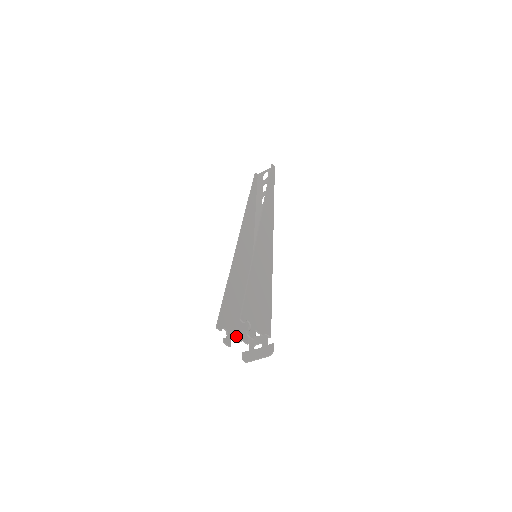
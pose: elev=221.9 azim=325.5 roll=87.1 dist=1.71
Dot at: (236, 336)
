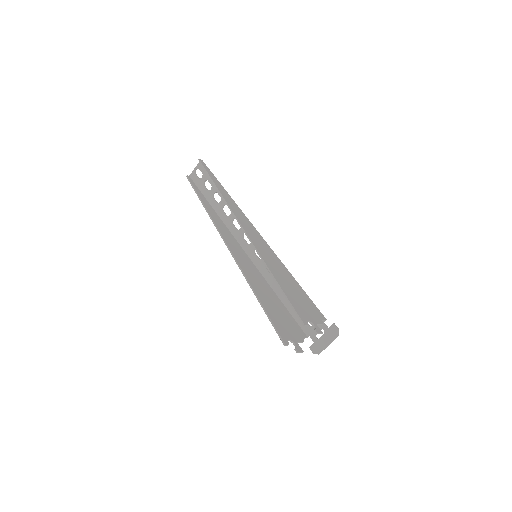
Dot at: (298, 339)
